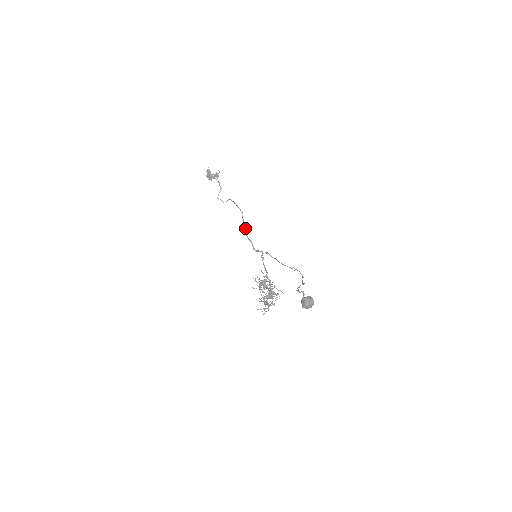
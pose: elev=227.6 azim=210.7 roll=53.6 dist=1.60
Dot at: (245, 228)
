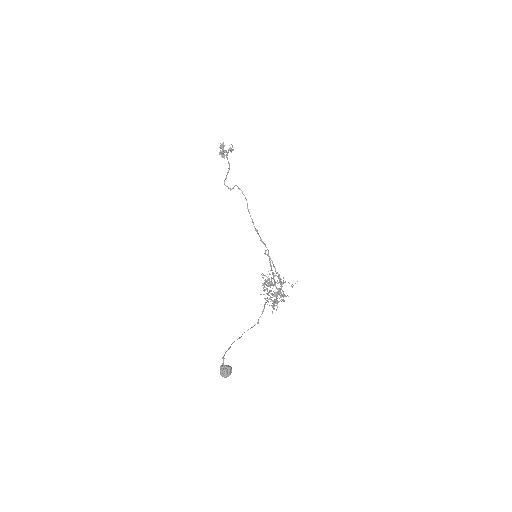
Dot at: (252, 219)
